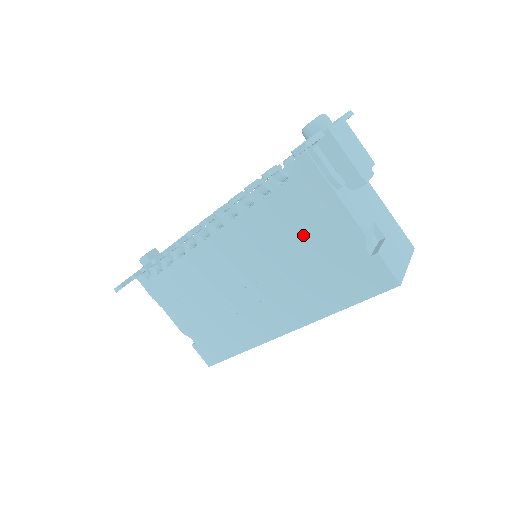
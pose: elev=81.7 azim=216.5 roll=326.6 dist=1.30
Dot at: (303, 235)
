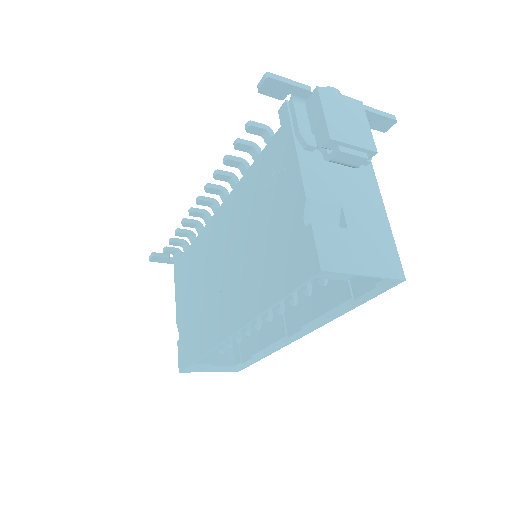
Dot at: (266, 203)
